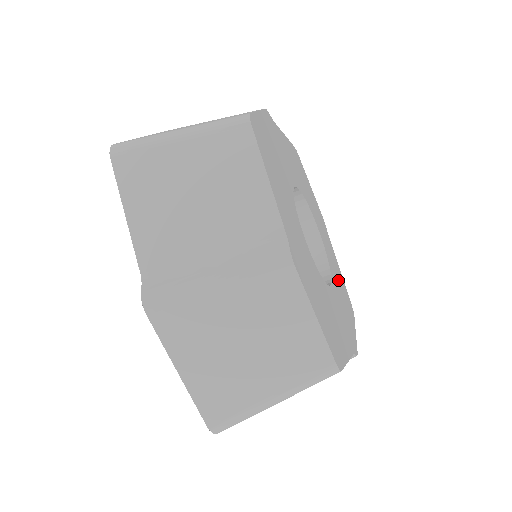
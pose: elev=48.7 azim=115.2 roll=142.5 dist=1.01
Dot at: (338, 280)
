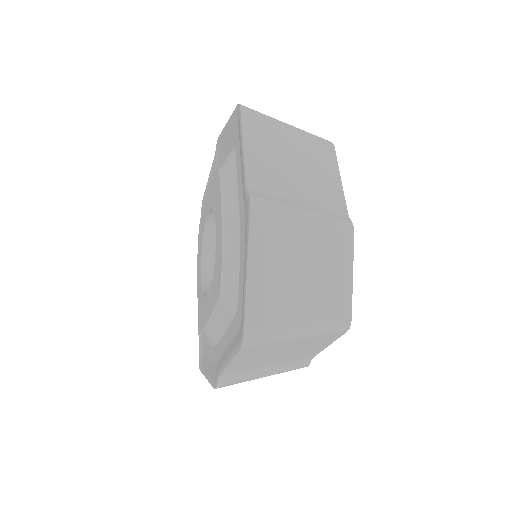
Dot at: occluded
